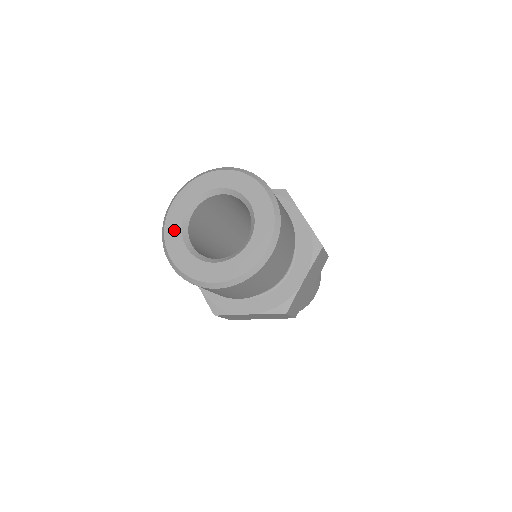
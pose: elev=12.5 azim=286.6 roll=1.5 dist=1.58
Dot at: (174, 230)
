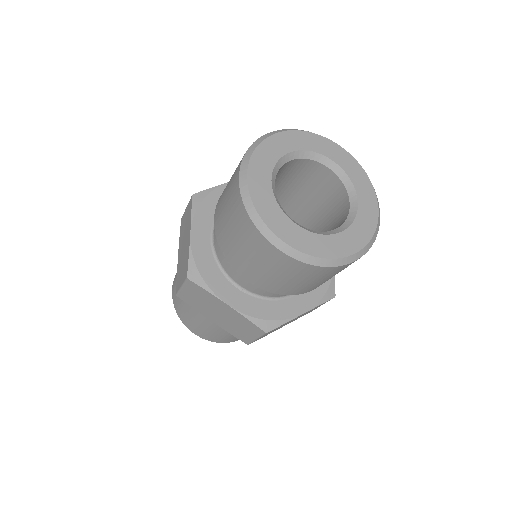
Dot at: (271, 209)
